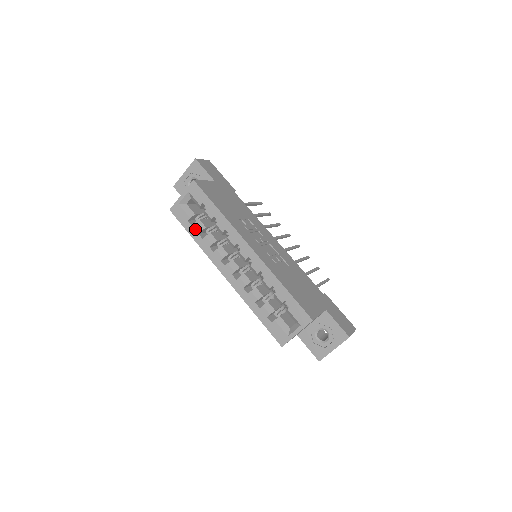
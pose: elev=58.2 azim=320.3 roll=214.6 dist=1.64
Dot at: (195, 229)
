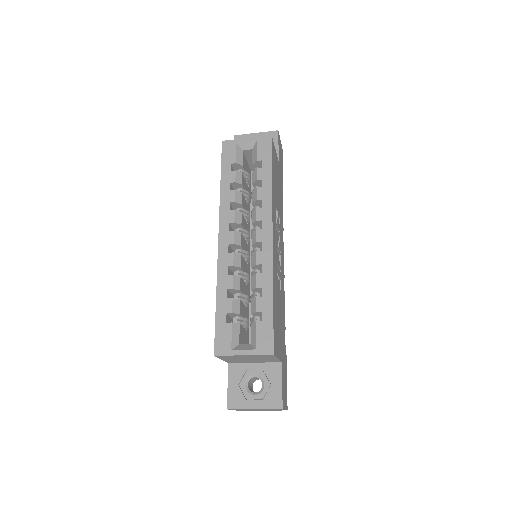
Dot at: (231, 176)
